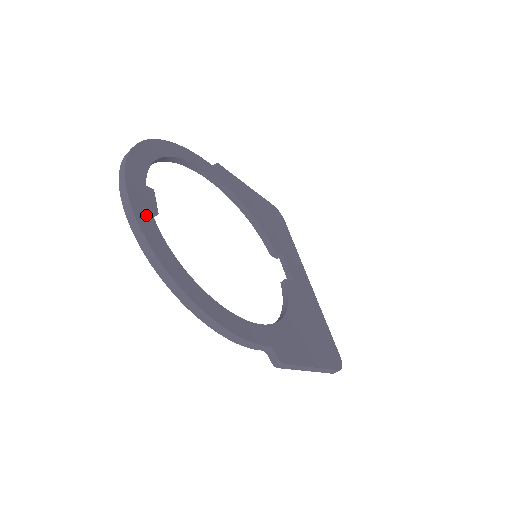
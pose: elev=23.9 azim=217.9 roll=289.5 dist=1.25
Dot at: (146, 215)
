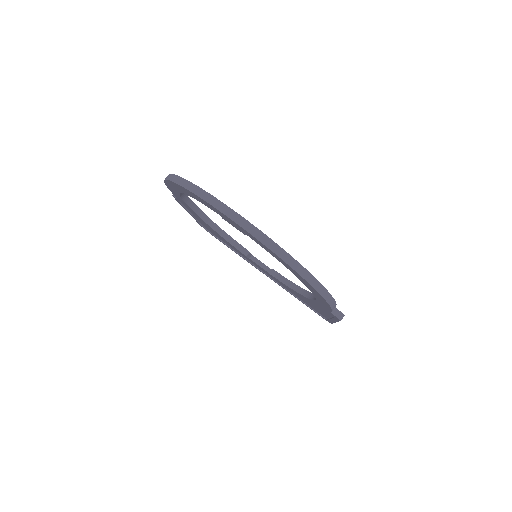
Dot at: occluded
